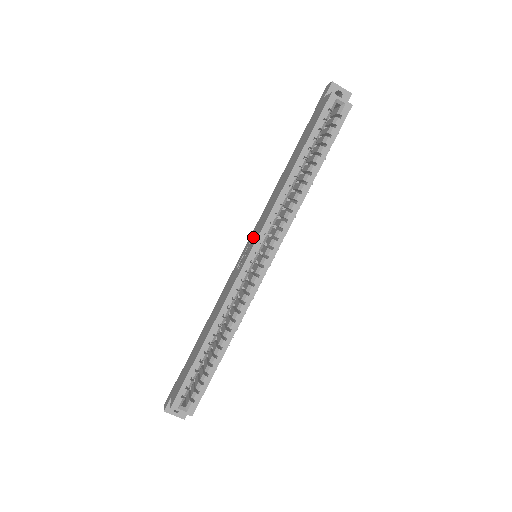
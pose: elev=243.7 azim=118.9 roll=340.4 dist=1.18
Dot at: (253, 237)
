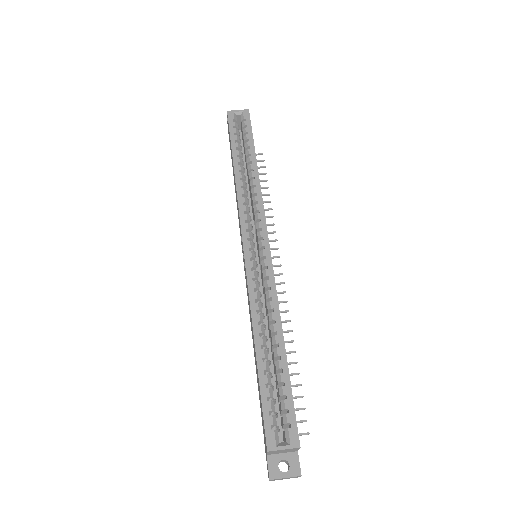
Dot at: occluded
